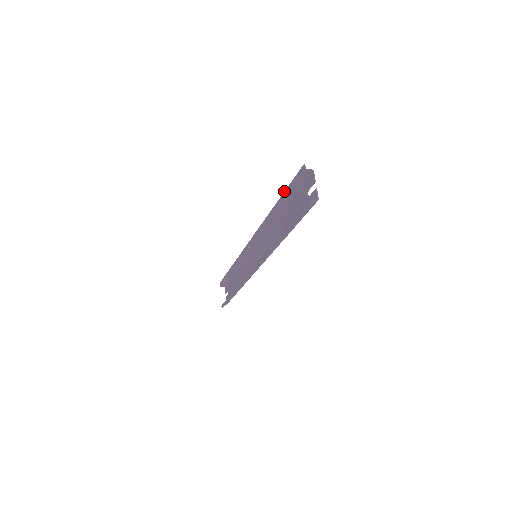
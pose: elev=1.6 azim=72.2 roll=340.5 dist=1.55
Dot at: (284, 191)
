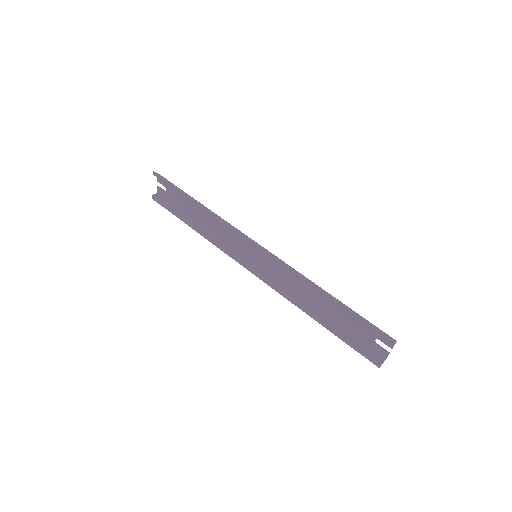
Dot at: (350, 310)
